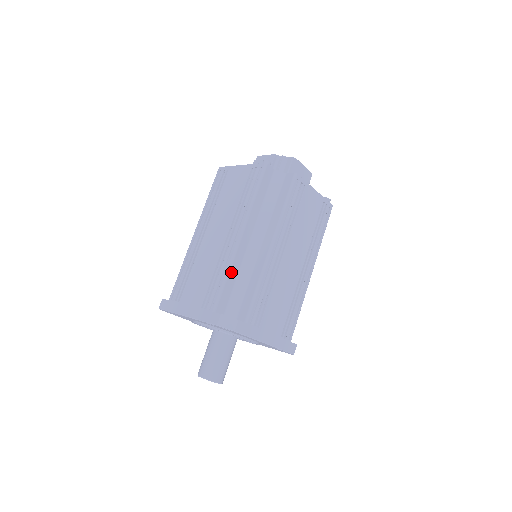
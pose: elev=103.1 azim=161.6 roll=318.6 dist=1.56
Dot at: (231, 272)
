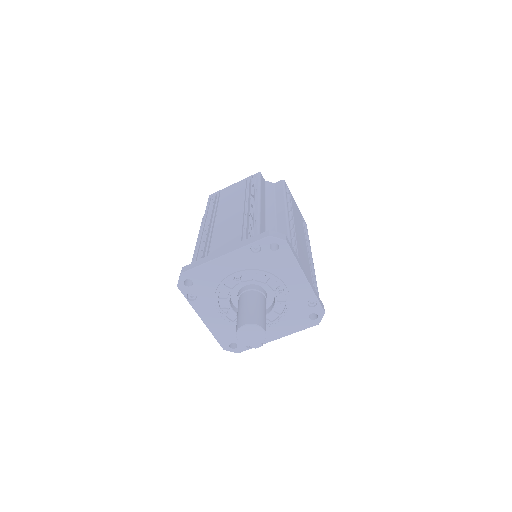
Dot at: (261, 217)
